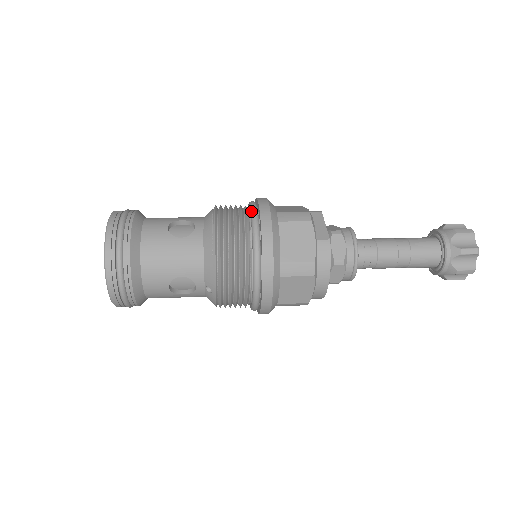
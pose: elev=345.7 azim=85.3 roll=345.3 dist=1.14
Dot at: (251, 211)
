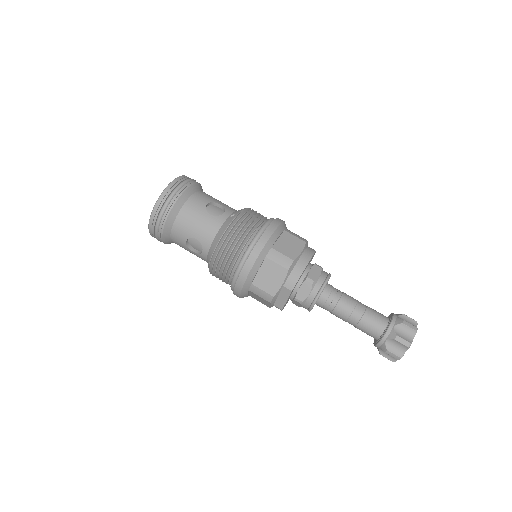
Dot at: (233, 276)
